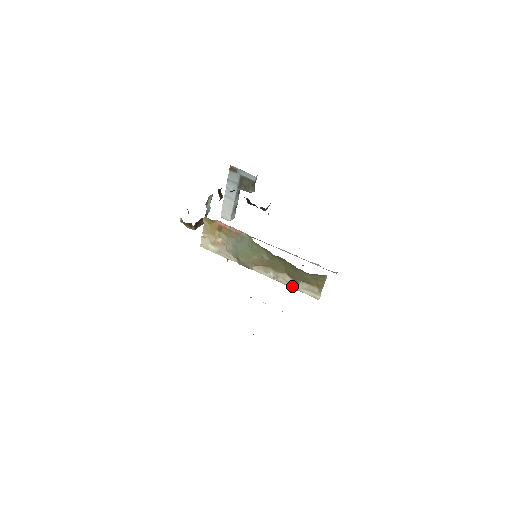
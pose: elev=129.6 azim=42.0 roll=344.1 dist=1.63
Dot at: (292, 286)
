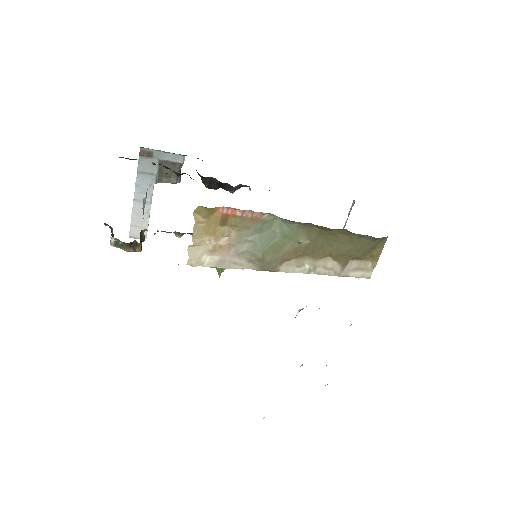
Dot at: (336, 273)
